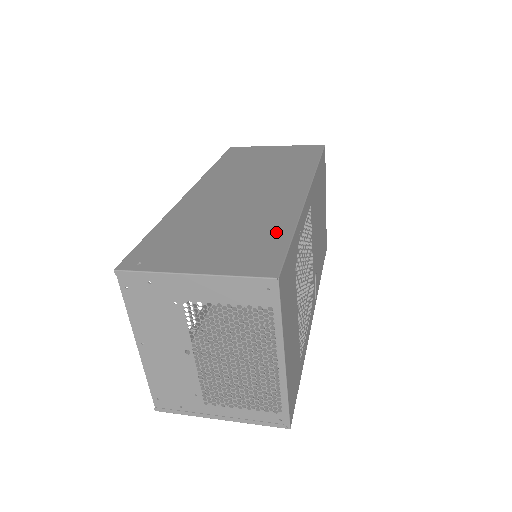
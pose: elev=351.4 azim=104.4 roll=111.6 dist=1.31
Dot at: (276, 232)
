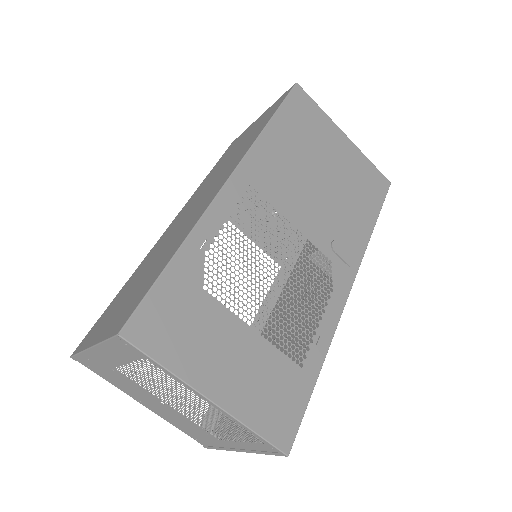
Dot at: (164, 262)
